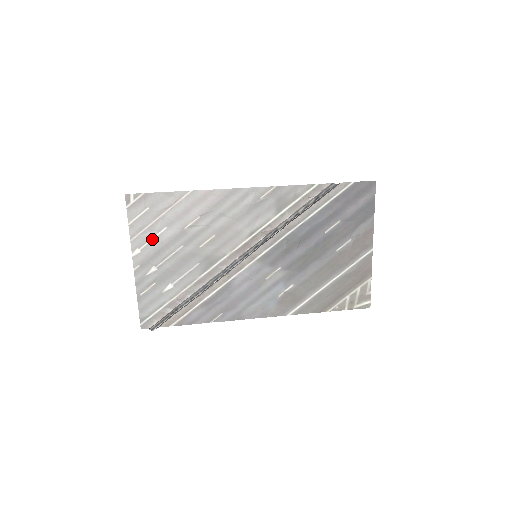
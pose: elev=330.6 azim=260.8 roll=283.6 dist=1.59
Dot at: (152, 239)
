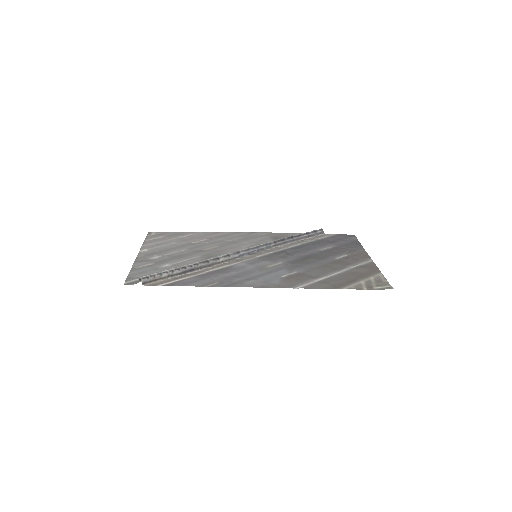
Dot at: (161, 246)
